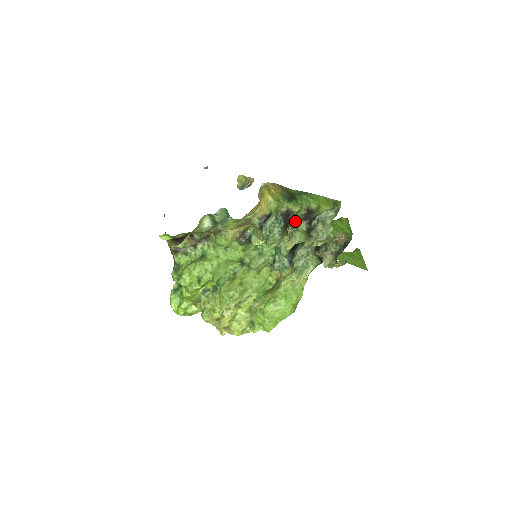
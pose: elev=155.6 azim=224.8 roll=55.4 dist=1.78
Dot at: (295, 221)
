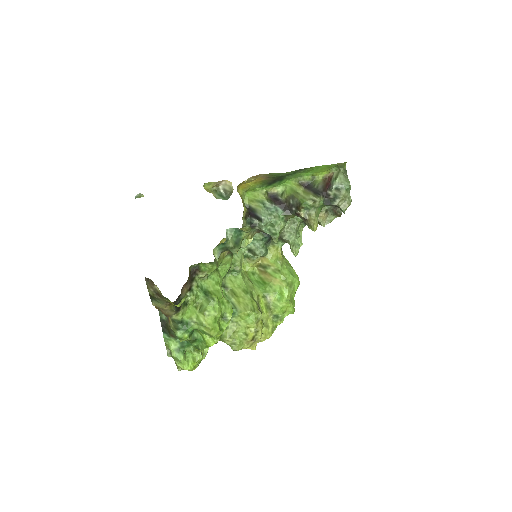
Dot at: (310, 201)
